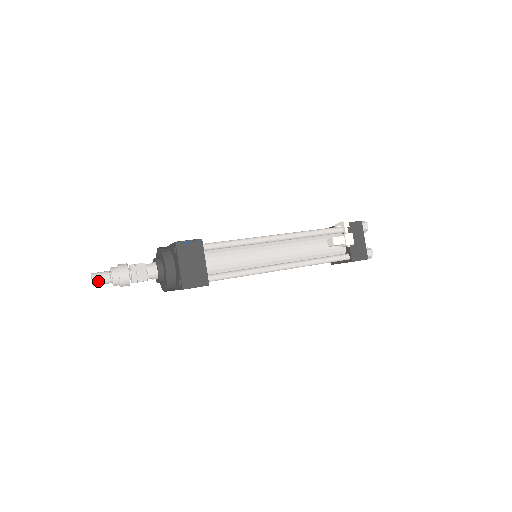
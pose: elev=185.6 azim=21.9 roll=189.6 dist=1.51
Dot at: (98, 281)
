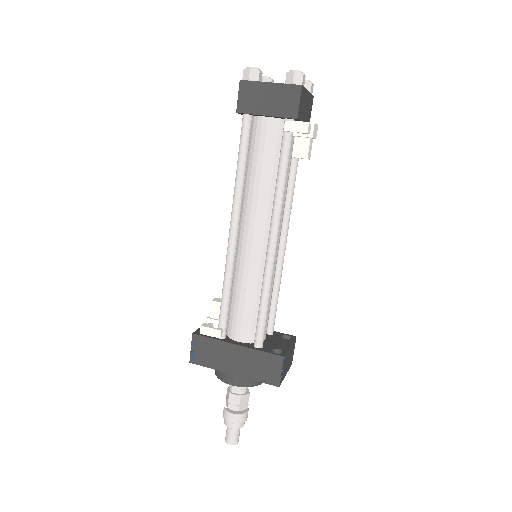
Dot at: occluded
